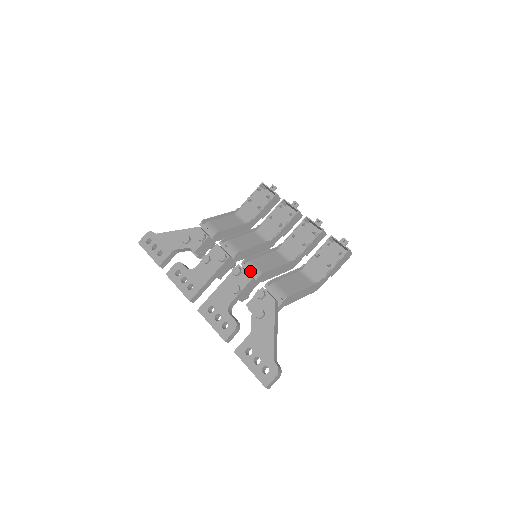
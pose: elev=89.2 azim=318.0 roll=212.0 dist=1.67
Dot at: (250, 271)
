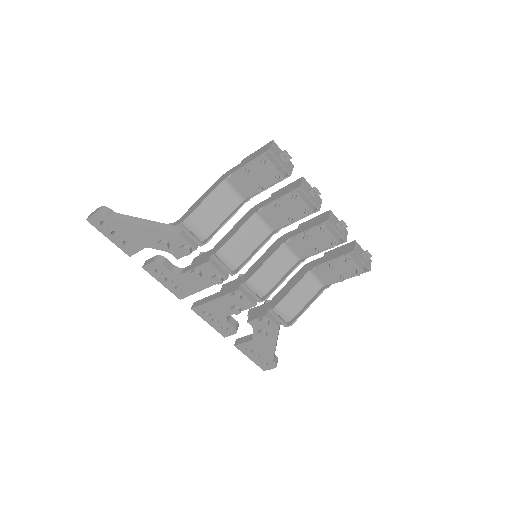
Dot at: (252, 294)
